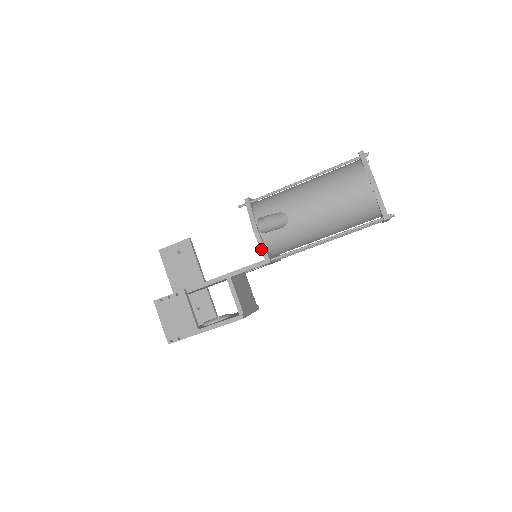
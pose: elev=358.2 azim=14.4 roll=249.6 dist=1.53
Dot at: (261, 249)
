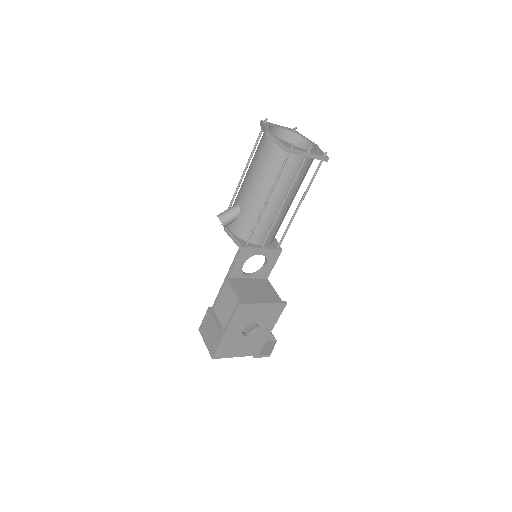
Dot at: (234, 241)
